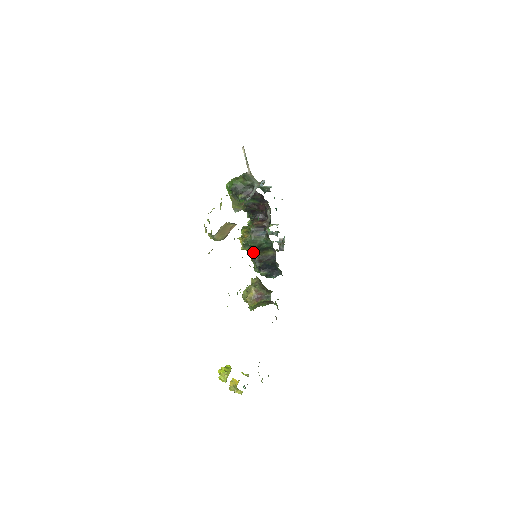
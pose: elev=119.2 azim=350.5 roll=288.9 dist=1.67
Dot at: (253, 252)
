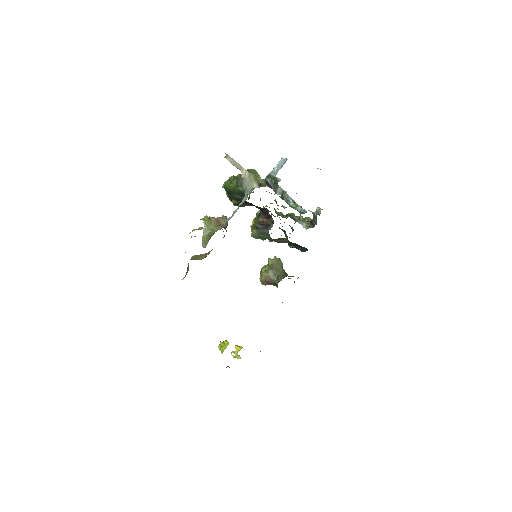
Dot at: occluded
